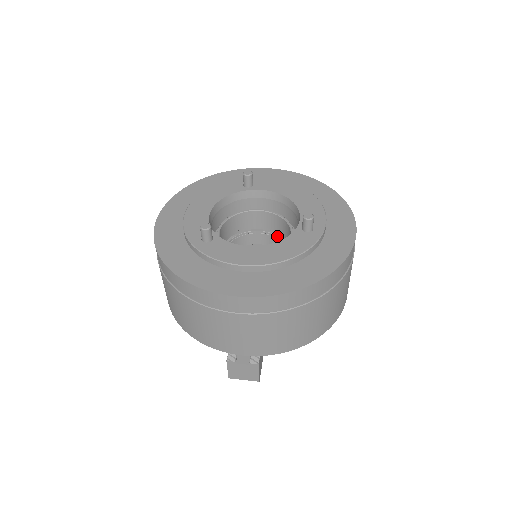
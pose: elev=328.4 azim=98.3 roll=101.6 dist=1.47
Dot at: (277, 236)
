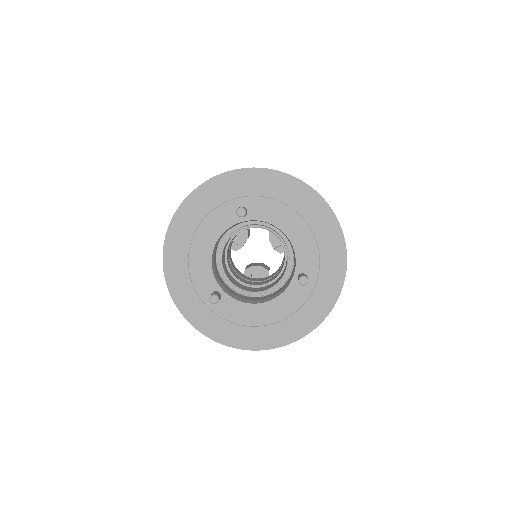
Dot at: (274, 234)
